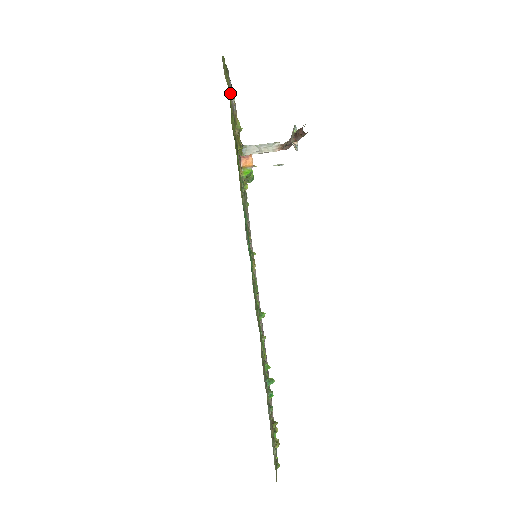
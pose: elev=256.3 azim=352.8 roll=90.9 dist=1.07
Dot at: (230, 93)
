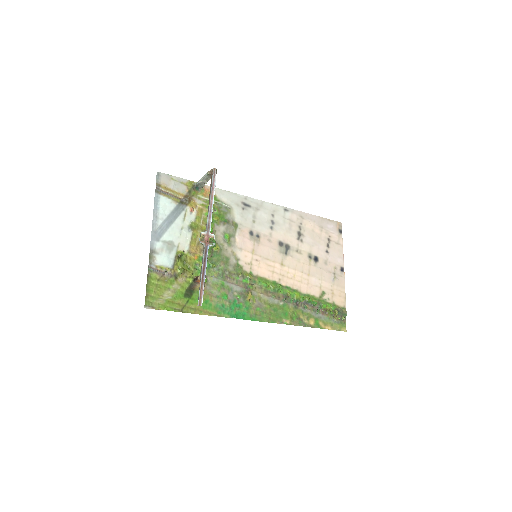
Dot at: (162, 274)
